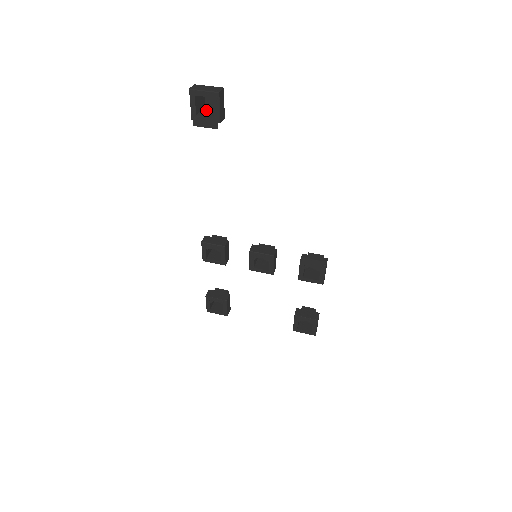
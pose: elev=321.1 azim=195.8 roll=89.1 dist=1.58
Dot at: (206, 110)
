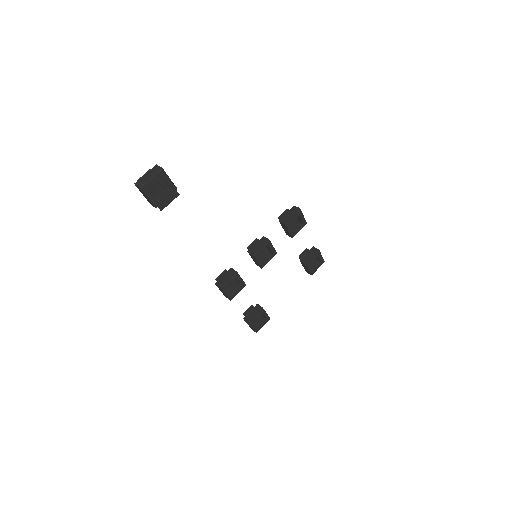
Dot at: (156, 193)
